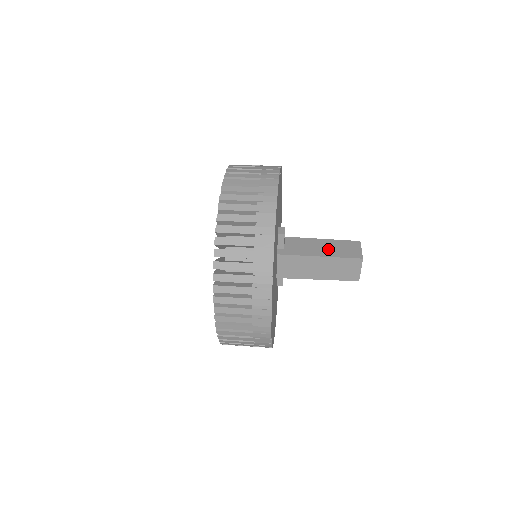
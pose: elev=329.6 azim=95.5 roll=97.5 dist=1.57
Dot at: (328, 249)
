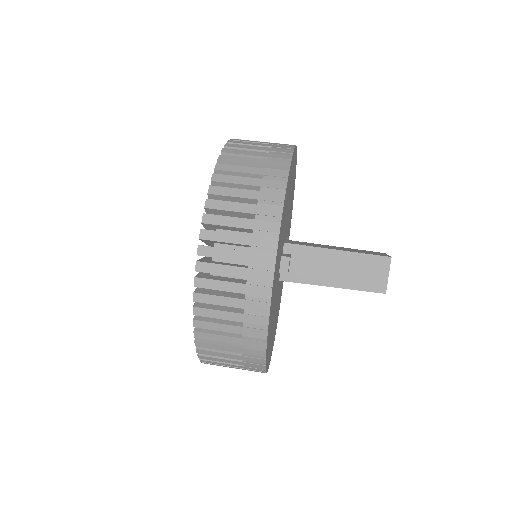
Dot at: (345, 273)
